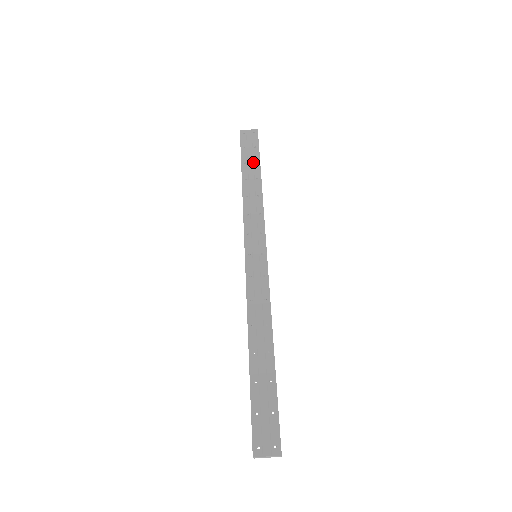
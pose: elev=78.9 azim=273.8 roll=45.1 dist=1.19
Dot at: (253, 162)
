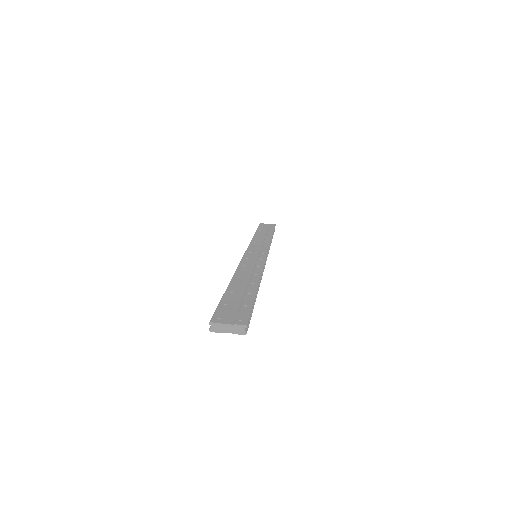
Dot at: (267, 231)
